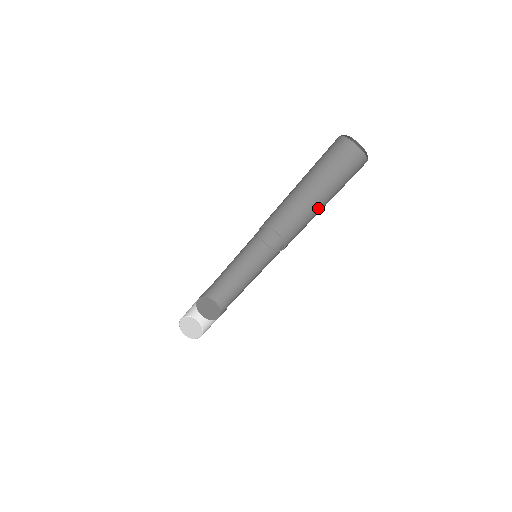
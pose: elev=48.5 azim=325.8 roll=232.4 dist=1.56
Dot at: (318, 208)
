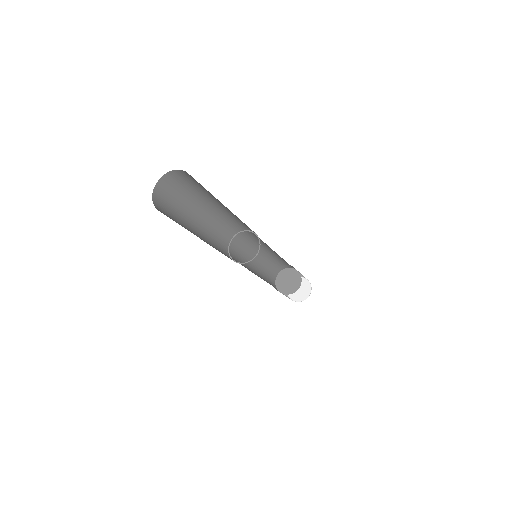
Dot at: occluded
